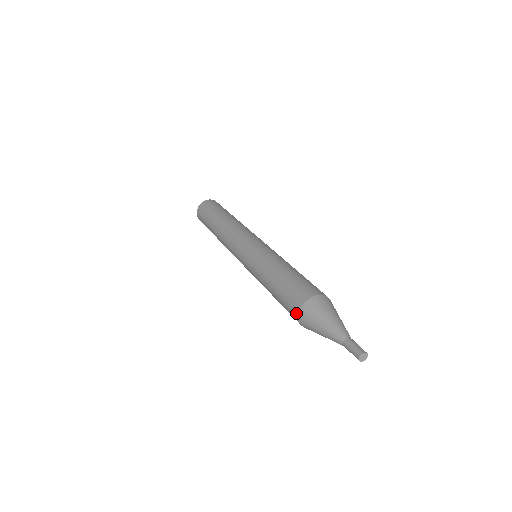
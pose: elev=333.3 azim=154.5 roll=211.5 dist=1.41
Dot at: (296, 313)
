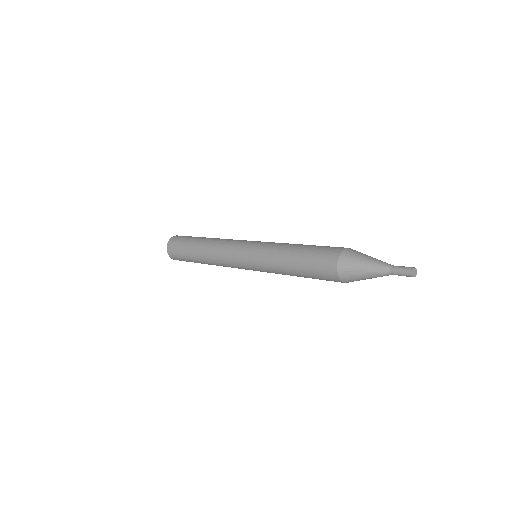
Dot at: (334, 259)
